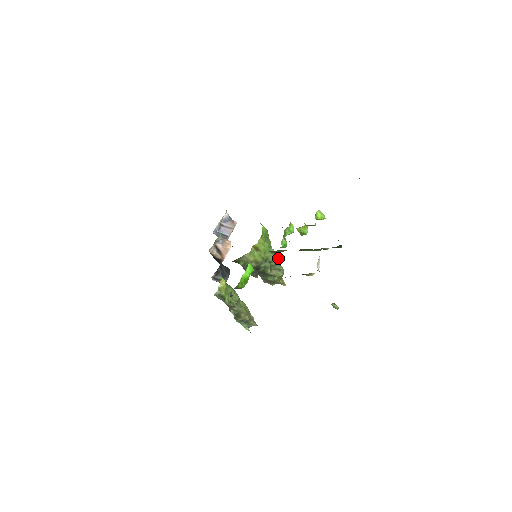
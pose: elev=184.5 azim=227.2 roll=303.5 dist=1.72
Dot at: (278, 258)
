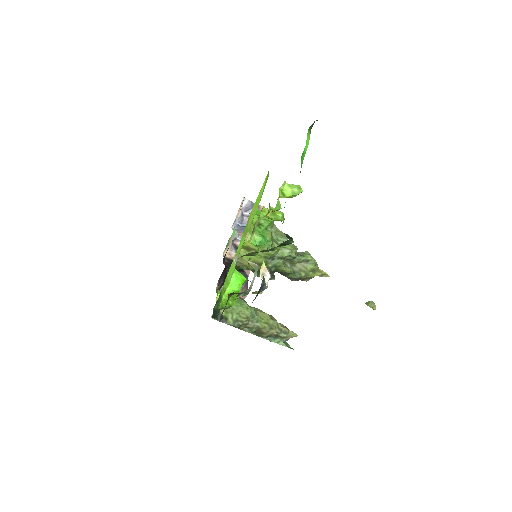
Dot at: (297, 248)
